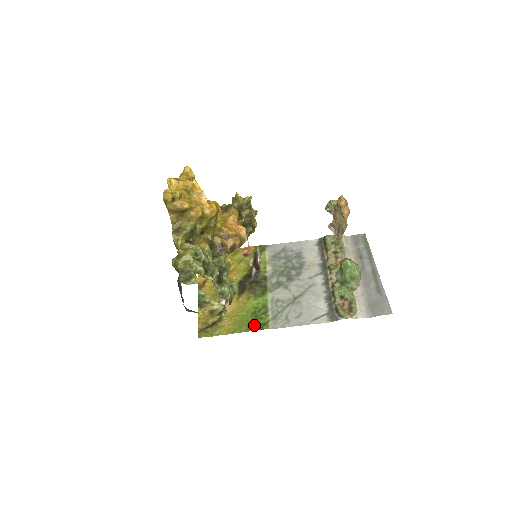
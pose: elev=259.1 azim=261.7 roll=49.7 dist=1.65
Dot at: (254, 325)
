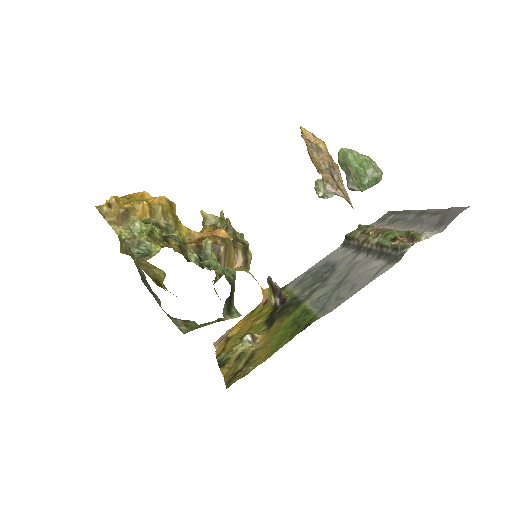
Dot at: (298, 330)
